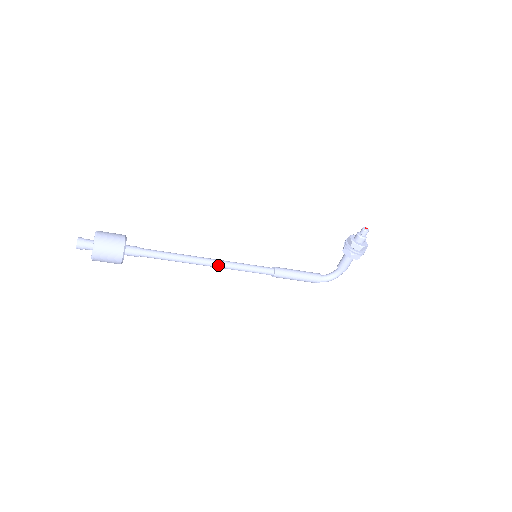
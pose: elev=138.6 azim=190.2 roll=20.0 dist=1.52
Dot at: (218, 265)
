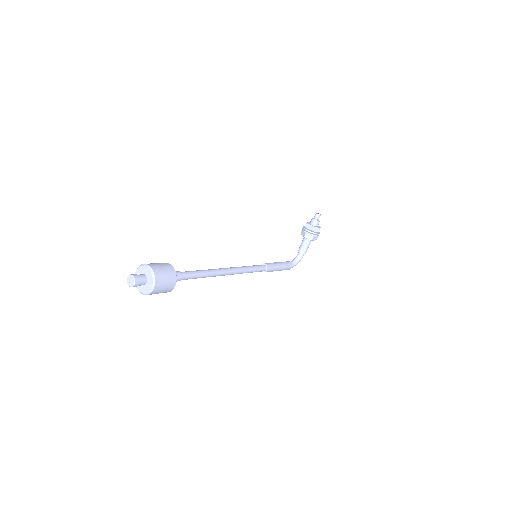
Dot at: (233, 272)
